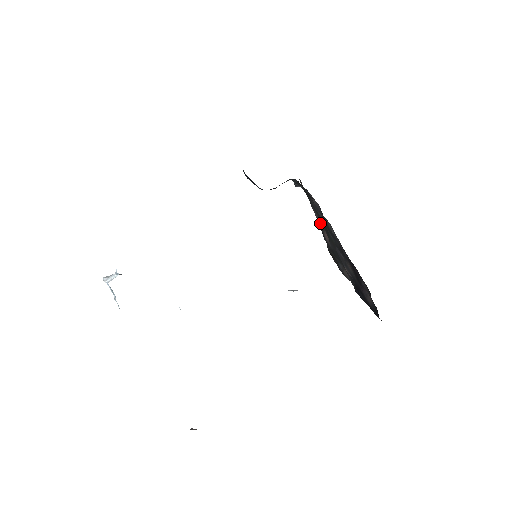
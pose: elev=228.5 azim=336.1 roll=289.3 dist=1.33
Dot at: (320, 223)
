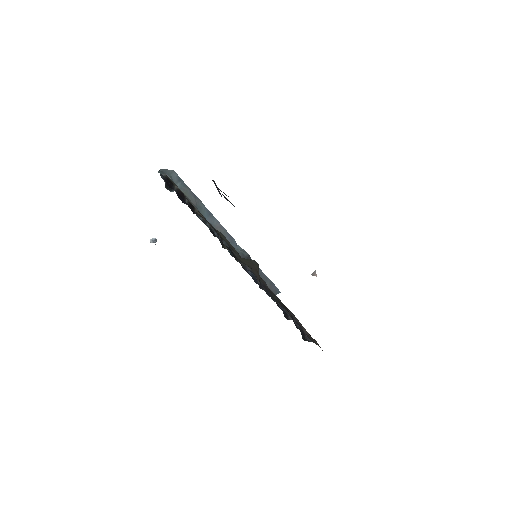
Dot at: occluded
